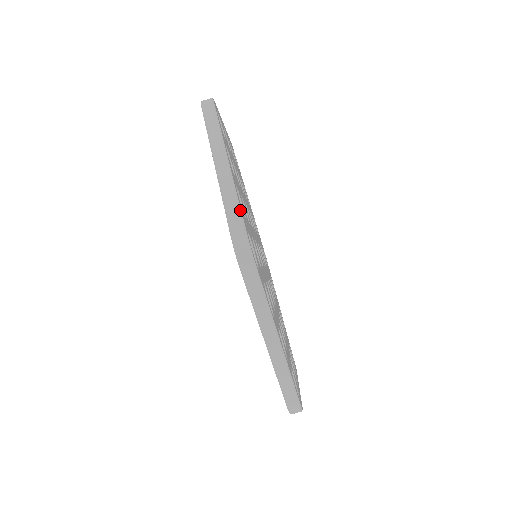
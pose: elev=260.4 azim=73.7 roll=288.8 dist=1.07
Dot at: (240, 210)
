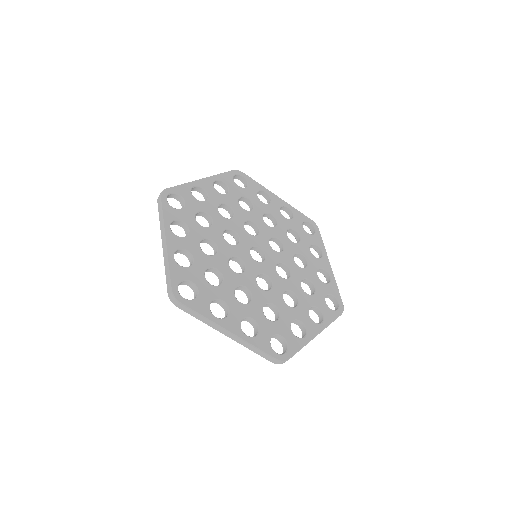
Dot at: (169, 273)
